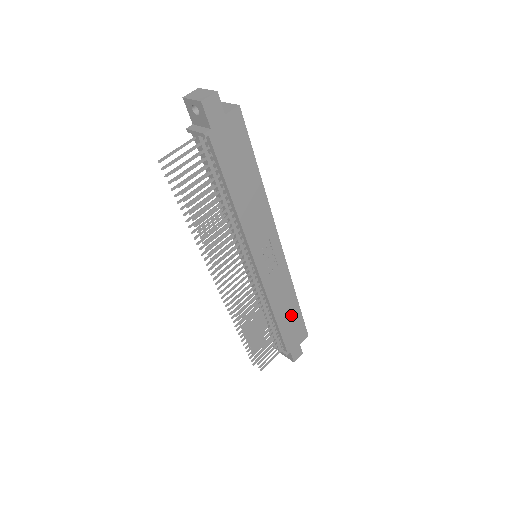
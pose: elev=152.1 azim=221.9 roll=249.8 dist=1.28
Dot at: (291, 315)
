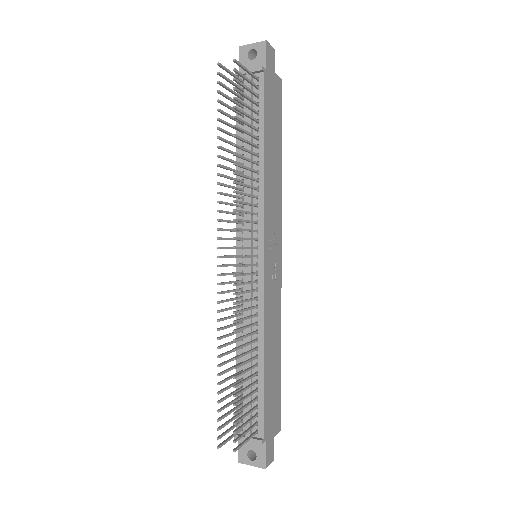
Dot at: (274, 372)
